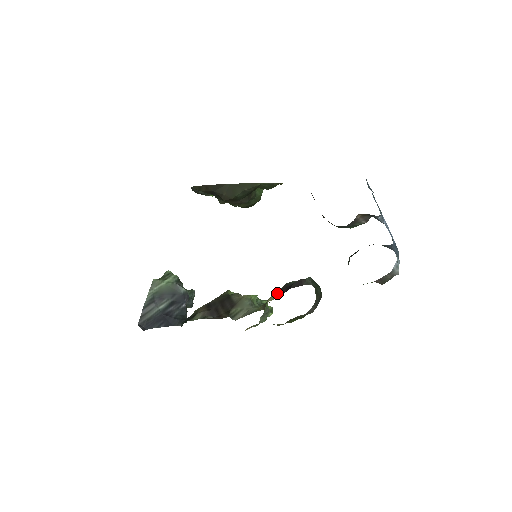
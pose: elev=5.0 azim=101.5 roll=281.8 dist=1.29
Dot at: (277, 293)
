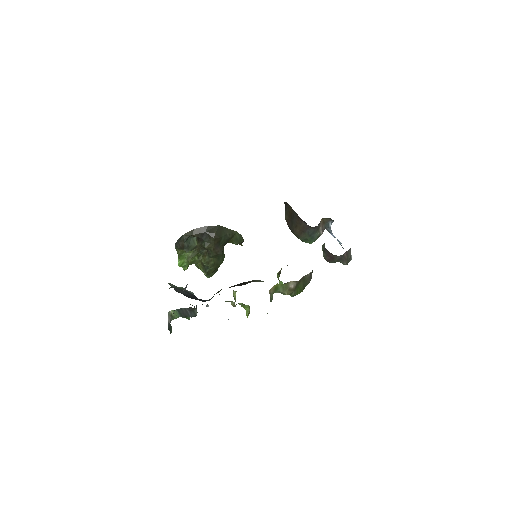
Dot at: occluded
